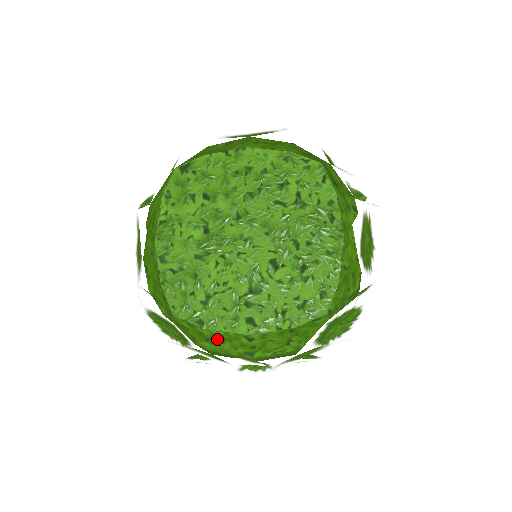
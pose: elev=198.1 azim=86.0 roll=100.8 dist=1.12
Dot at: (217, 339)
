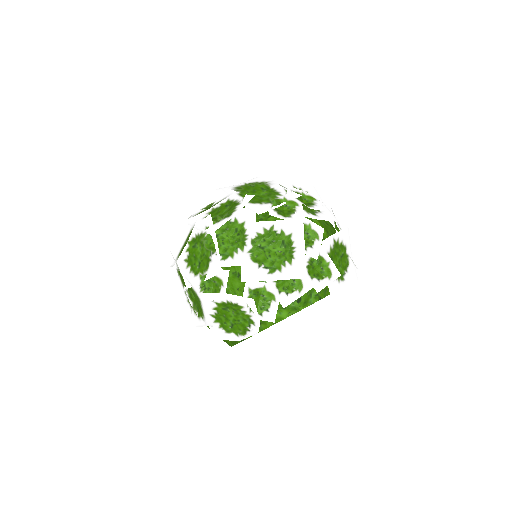
Dot at: occluded
